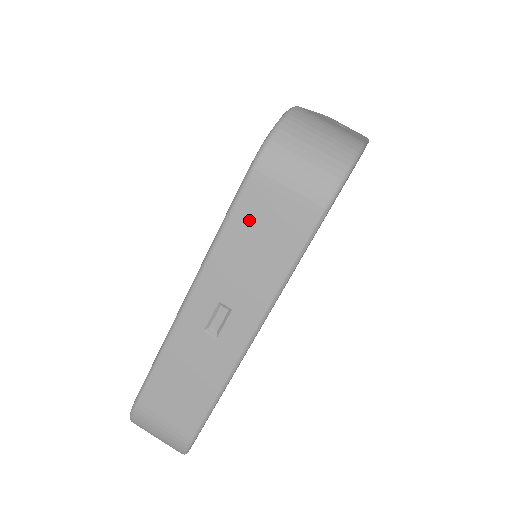
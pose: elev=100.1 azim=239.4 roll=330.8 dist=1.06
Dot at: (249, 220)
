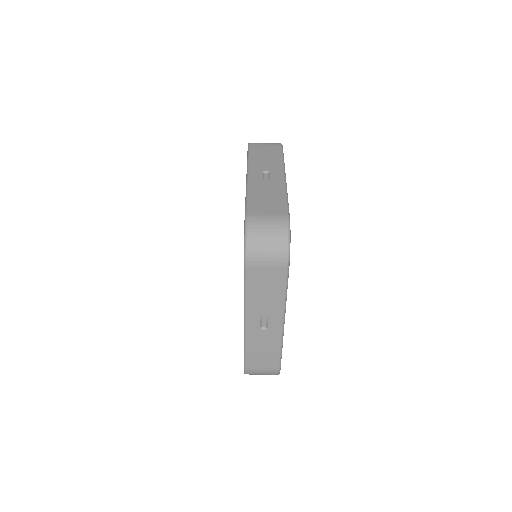
Dot at: (256, 283)
